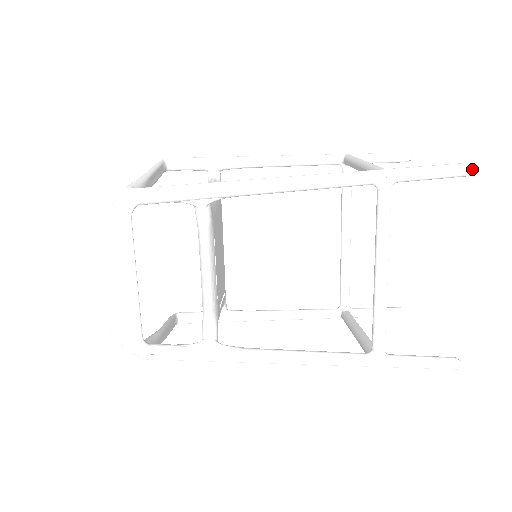
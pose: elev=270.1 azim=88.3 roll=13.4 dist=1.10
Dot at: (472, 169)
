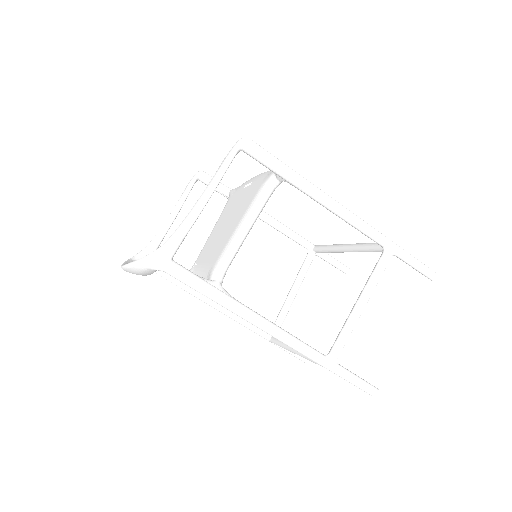
Dot at: (373, 396)
